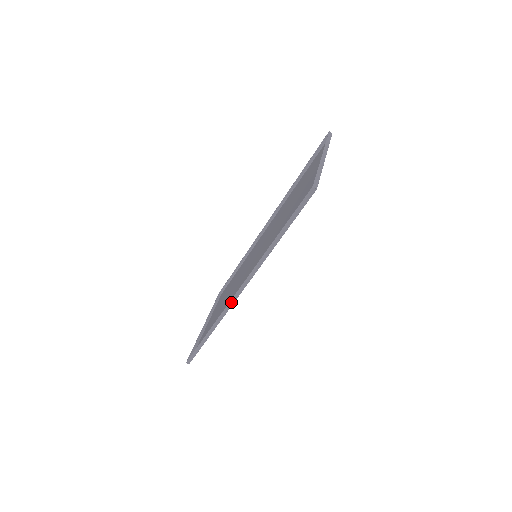
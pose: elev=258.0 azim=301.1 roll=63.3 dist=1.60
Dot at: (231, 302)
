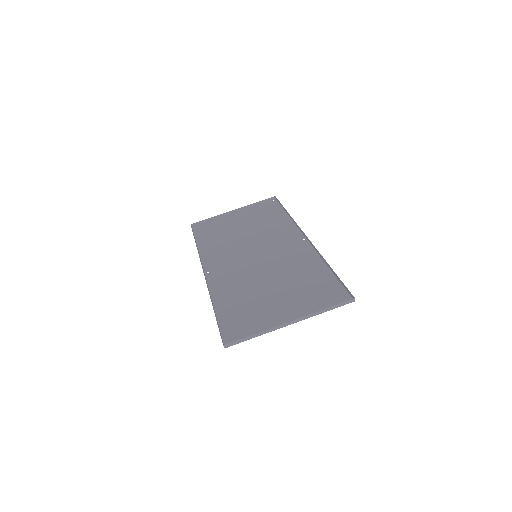
Dot at: (202, 265)
